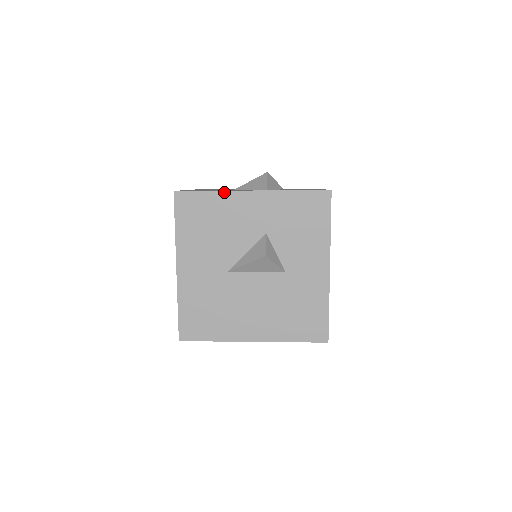
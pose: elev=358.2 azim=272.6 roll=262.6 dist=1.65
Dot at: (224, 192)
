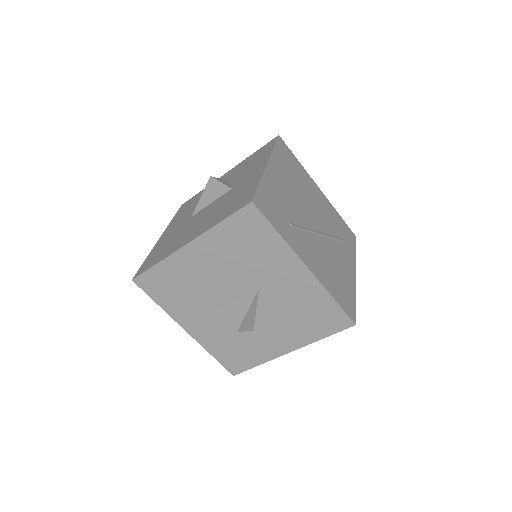
Dot at: occluded
